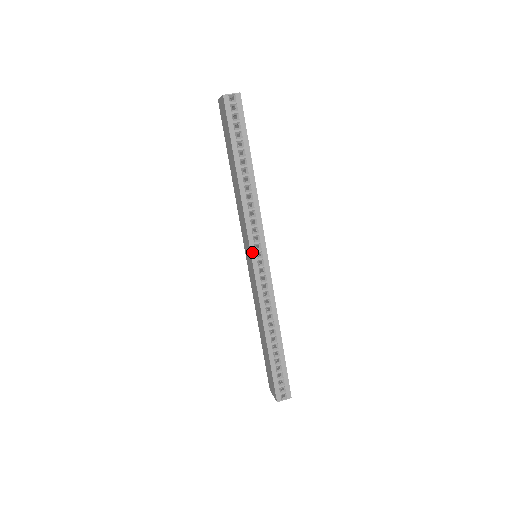
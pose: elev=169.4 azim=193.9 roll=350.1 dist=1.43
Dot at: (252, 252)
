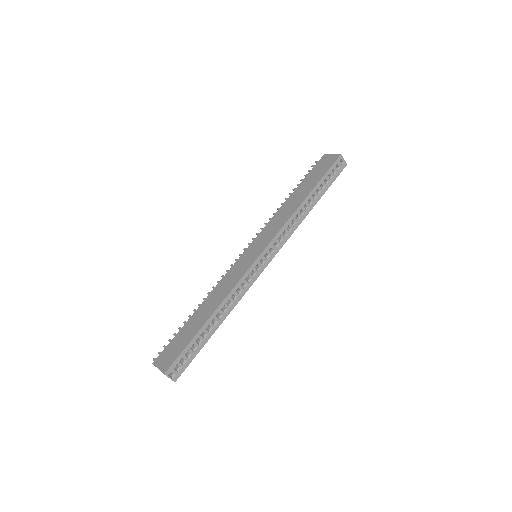
Dot at: (266, 248)
